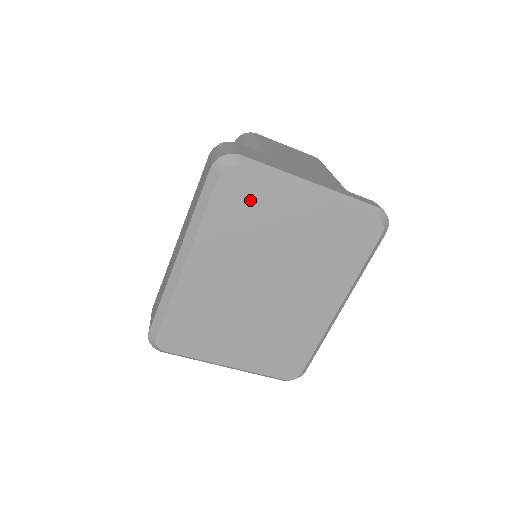
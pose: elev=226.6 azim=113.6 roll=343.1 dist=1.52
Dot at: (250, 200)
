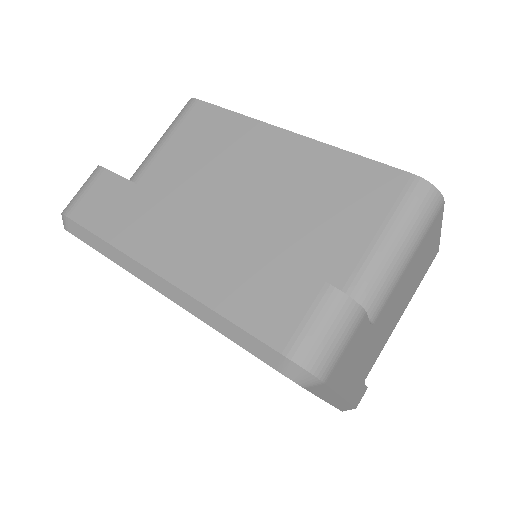
Dot at: occluded
